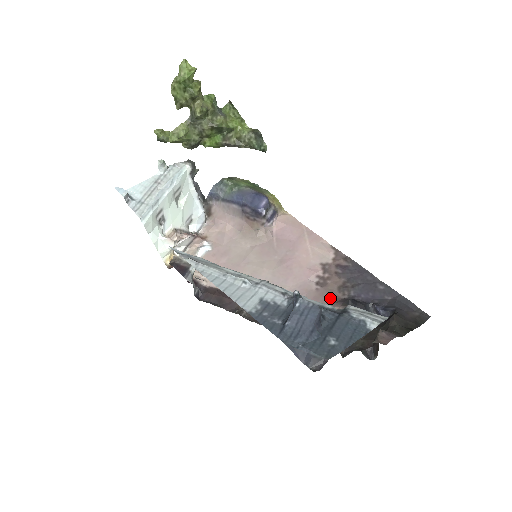
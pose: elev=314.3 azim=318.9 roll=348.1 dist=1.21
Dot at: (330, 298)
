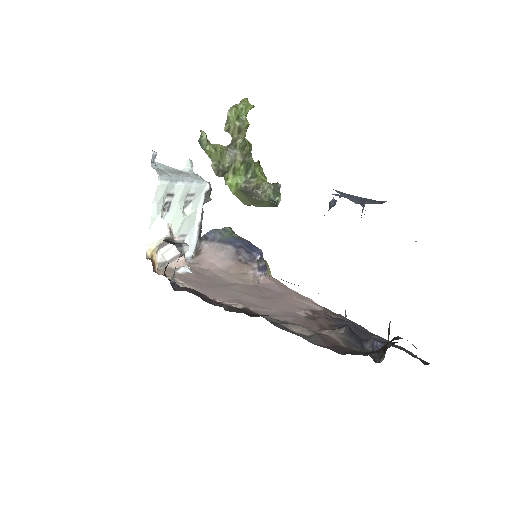
Dot at: (321, 327)
